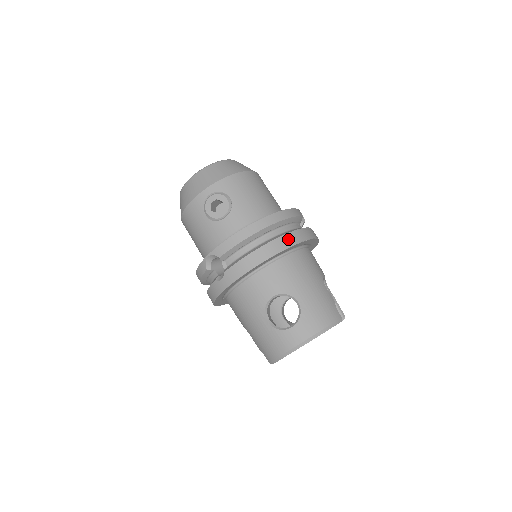
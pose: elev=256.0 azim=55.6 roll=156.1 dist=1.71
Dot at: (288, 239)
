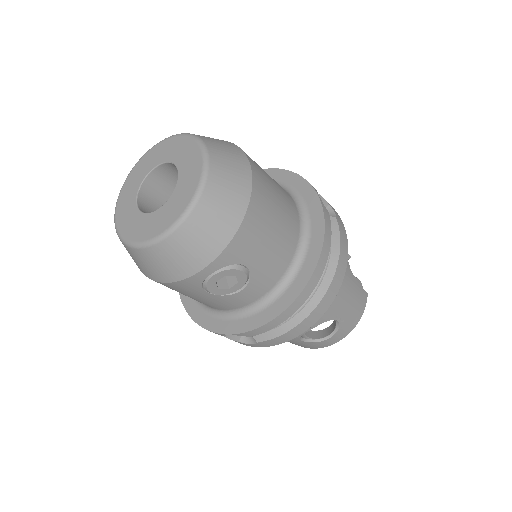
Dot at: (335, 286)
